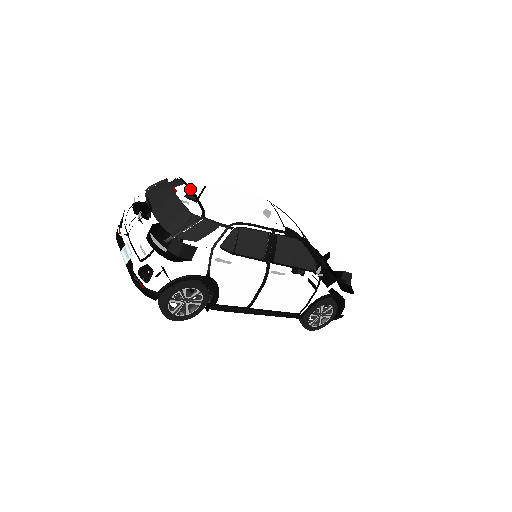
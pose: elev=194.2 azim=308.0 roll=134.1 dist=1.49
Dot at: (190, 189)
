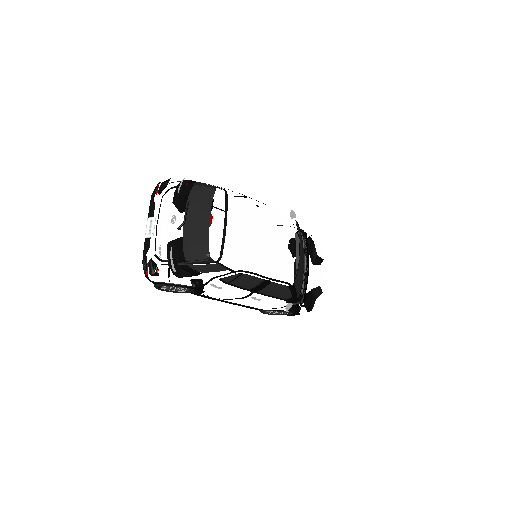
Dot at: (225, 221)
